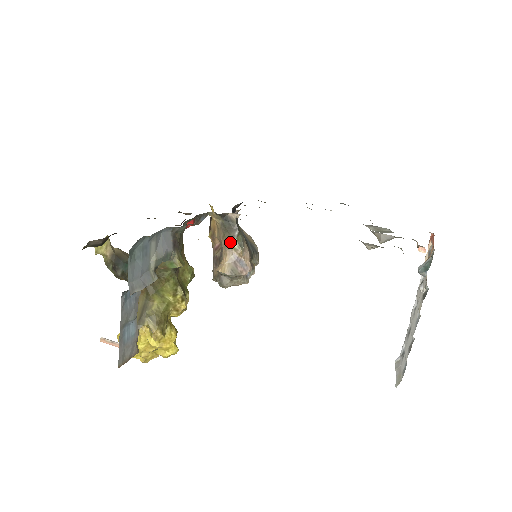
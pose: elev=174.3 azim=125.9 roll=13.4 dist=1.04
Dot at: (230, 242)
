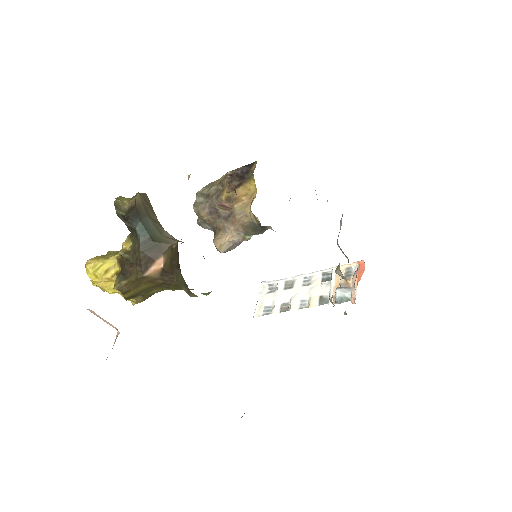
Dot at: (246, 233)
